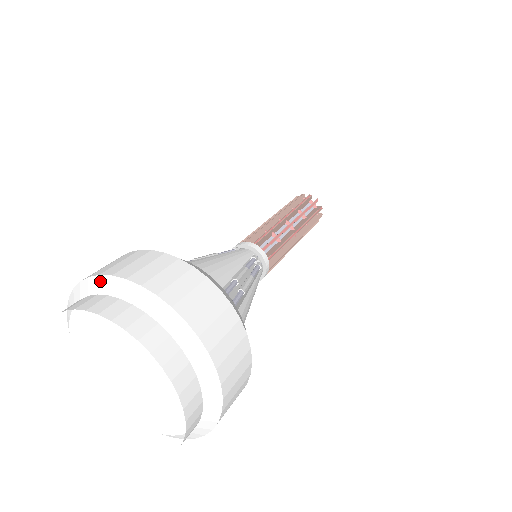
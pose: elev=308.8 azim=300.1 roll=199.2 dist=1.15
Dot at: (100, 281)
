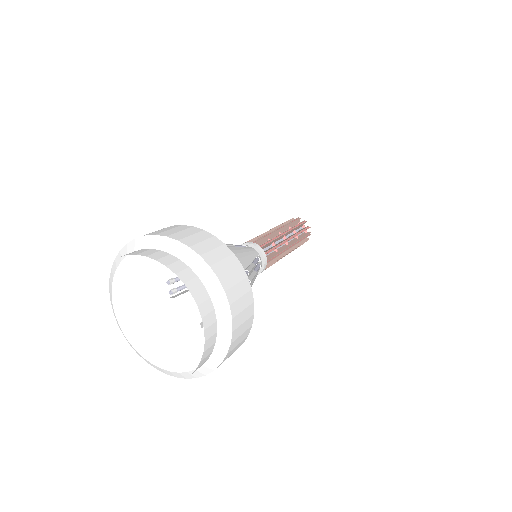
Dot at: (166, 241)
